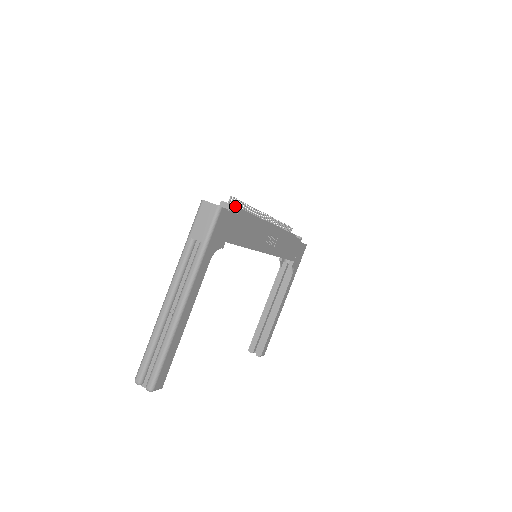
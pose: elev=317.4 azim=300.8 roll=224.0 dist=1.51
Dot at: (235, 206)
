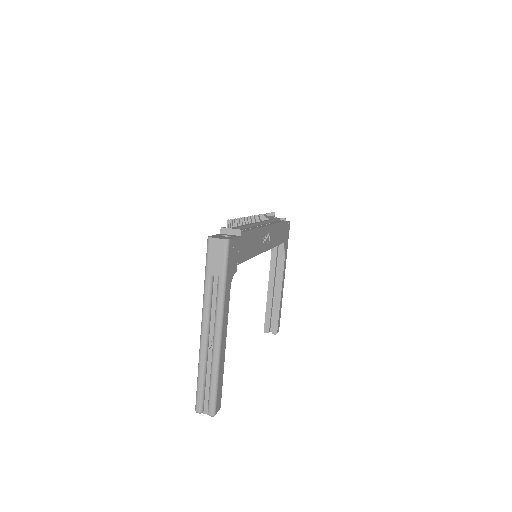
Dot at: (236, 229)
